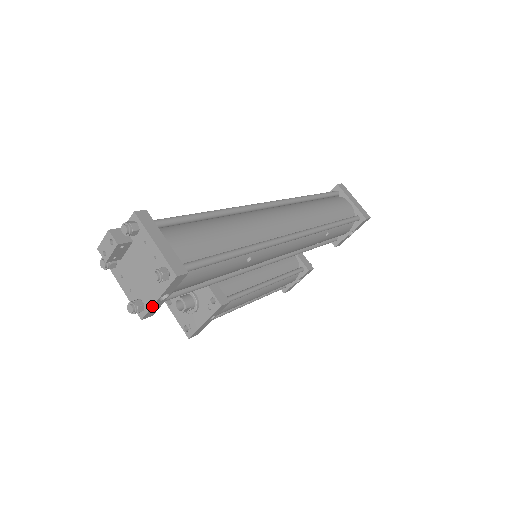
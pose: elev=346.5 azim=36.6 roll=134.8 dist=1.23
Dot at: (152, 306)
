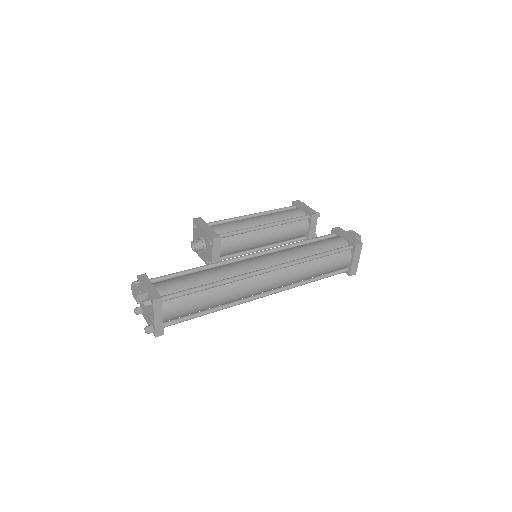
Dot at: (145, 319)
